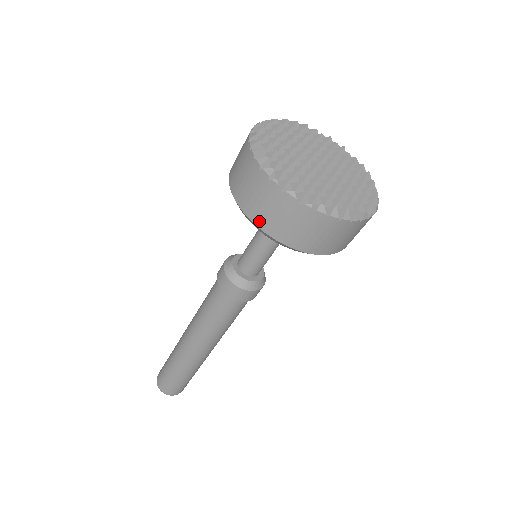
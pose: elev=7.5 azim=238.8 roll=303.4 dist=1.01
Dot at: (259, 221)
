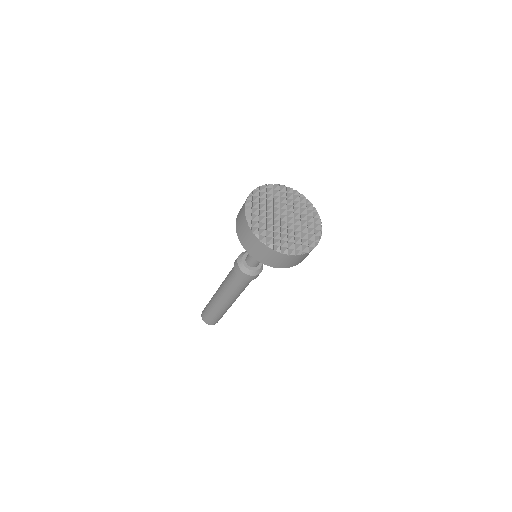
Dot at: (243, 244)
